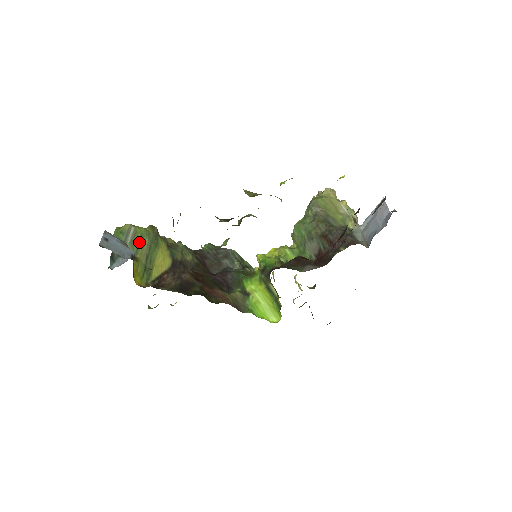
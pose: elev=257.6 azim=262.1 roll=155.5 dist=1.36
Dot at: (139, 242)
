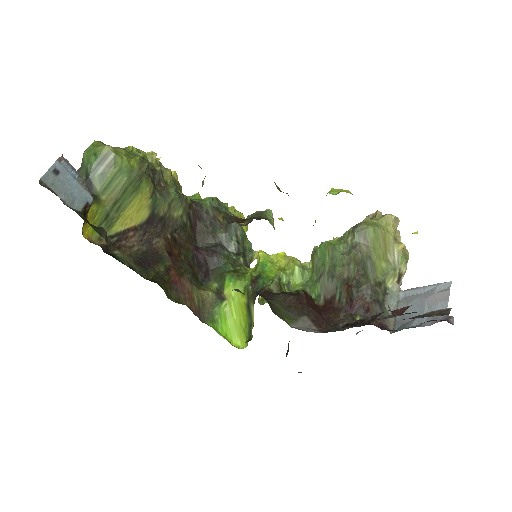
Dot at: (113, 178)
